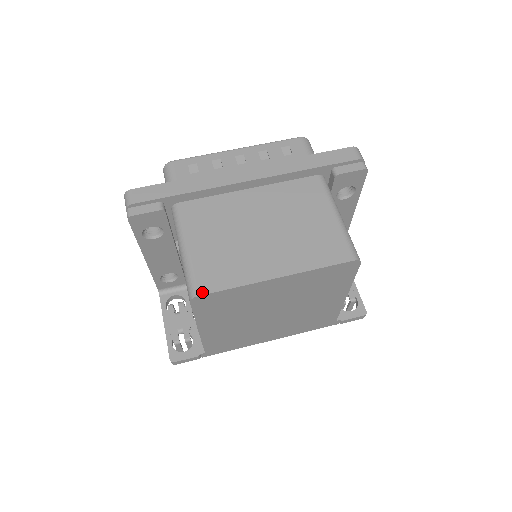
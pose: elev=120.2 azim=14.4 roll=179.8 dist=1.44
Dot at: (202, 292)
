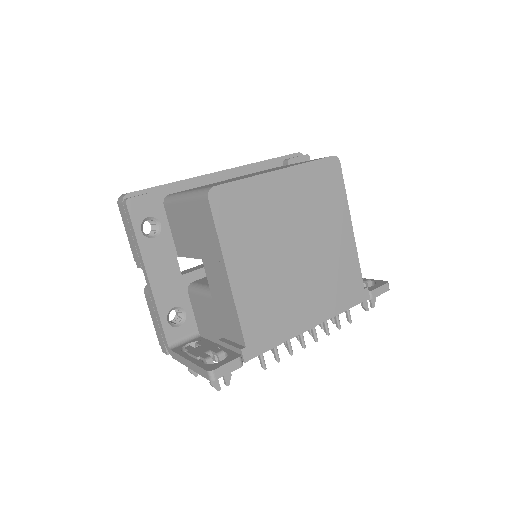
Dot at: (216, 185)
